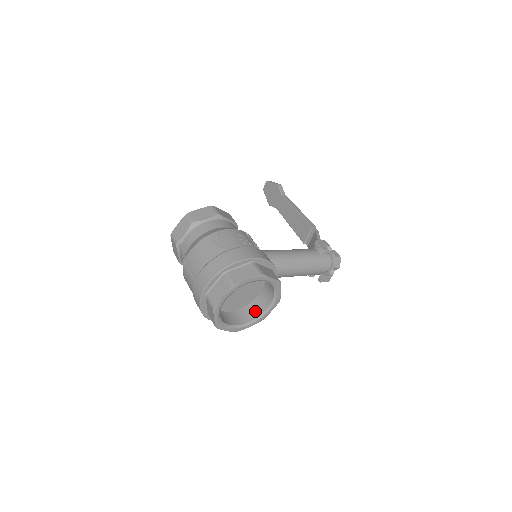
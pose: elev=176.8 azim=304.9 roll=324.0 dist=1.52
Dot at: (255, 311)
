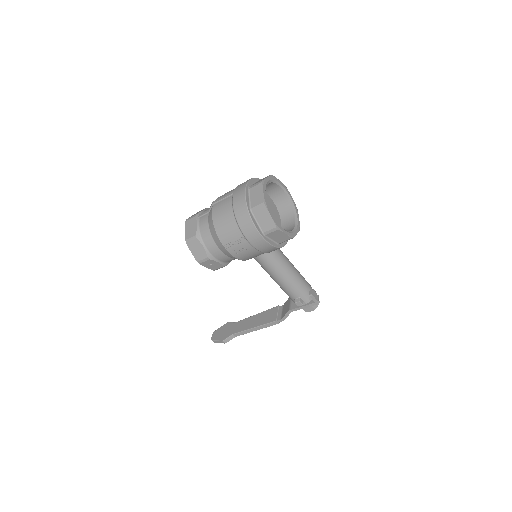
Dot at: occluded
